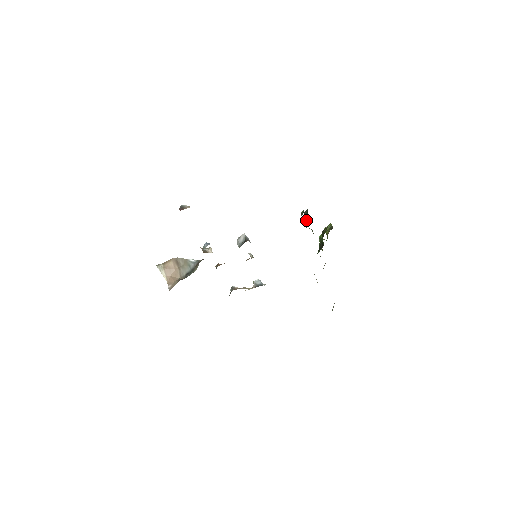
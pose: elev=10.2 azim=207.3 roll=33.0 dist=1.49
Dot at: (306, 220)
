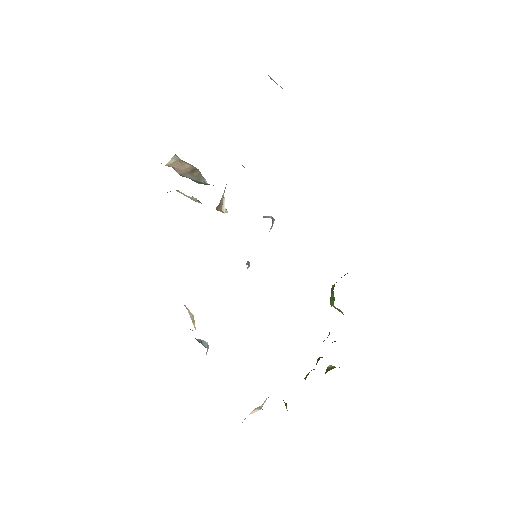
Dot at: occluded
